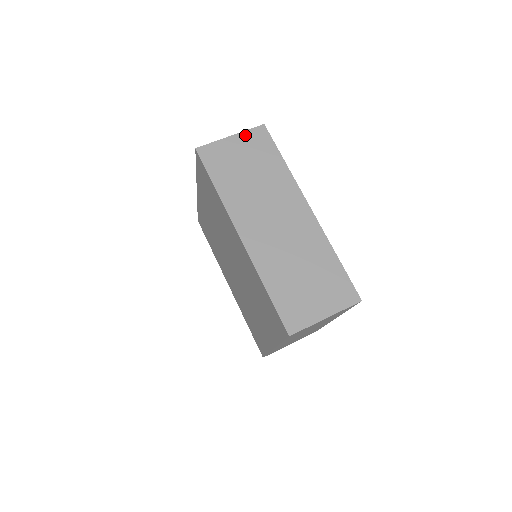
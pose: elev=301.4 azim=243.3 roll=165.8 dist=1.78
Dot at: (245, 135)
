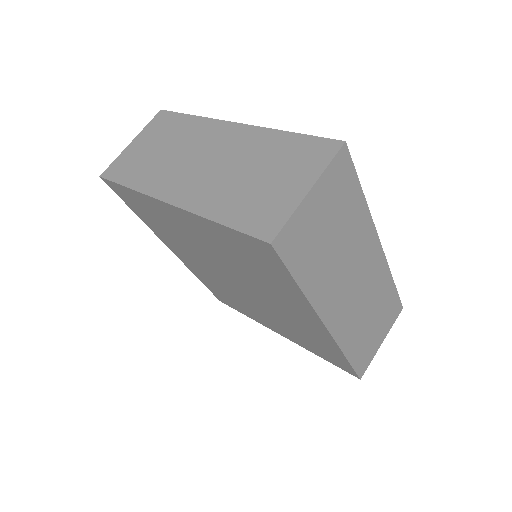
Dot at: (326, 178)
